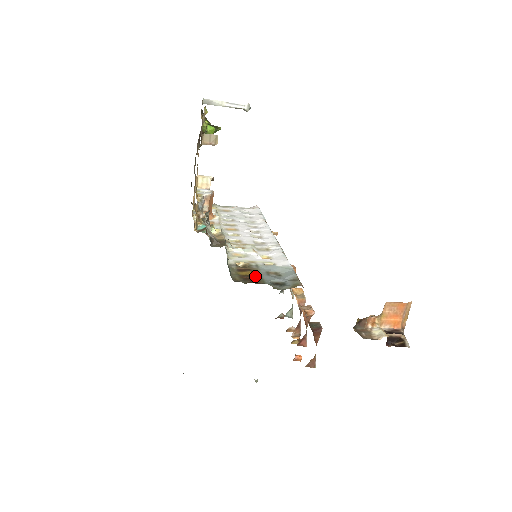
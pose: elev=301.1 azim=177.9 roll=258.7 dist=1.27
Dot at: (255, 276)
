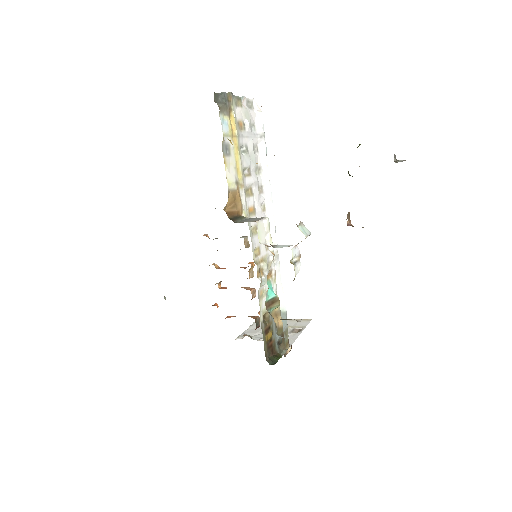
Dot at: (273, 340)
